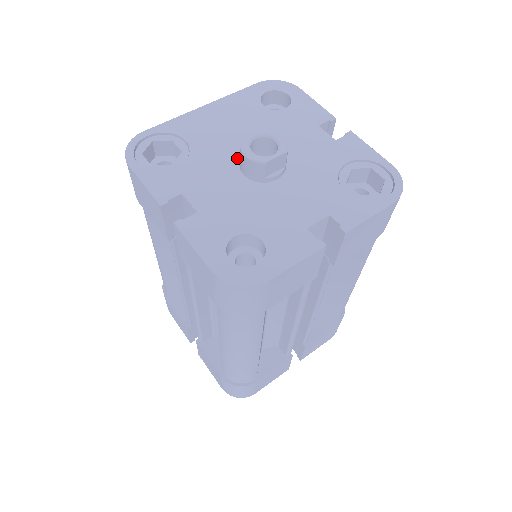
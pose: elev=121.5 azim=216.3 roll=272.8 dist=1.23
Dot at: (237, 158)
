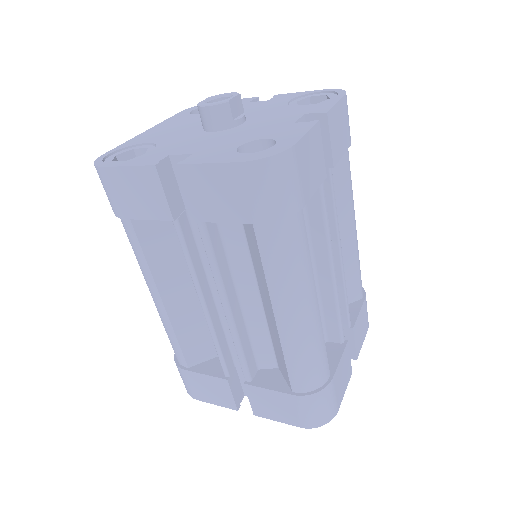
Dot at: (199, 130)
